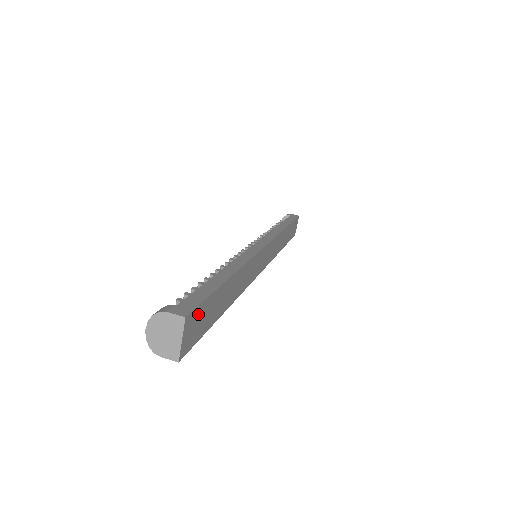
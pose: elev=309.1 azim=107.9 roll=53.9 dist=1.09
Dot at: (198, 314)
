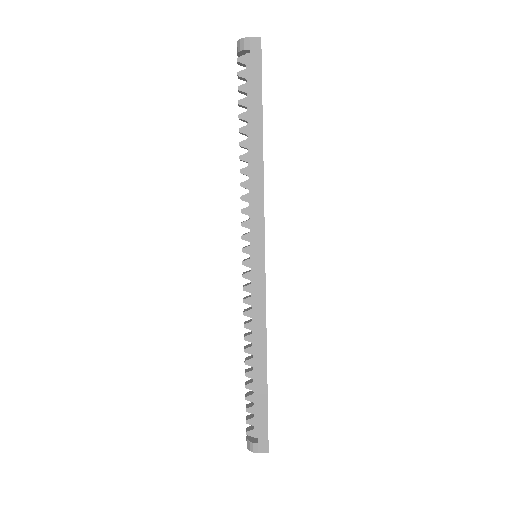
Dot at: occluded
